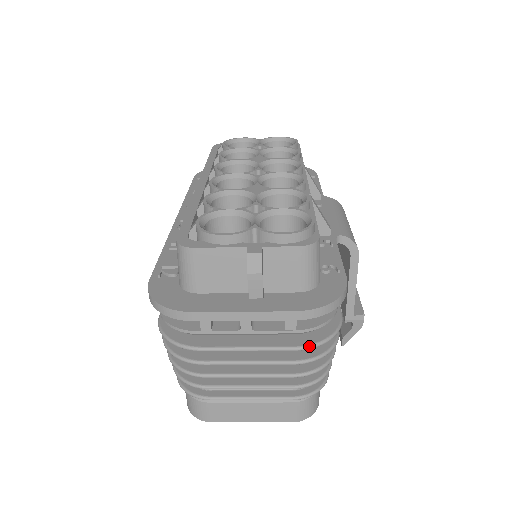
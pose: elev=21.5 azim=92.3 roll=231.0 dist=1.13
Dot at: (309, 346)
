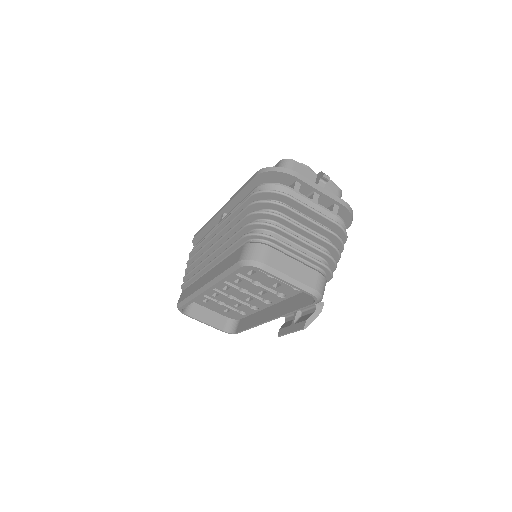
Dot at: occluded
